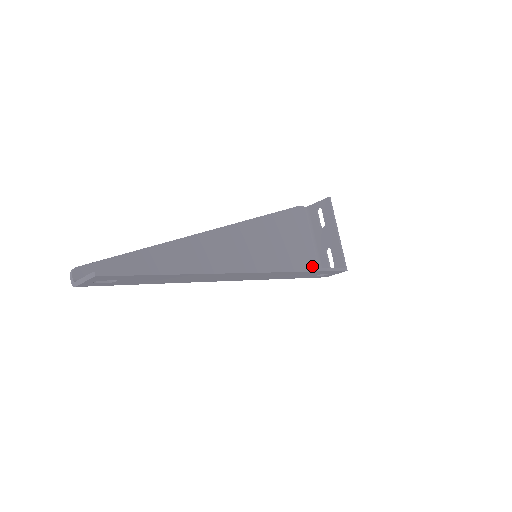
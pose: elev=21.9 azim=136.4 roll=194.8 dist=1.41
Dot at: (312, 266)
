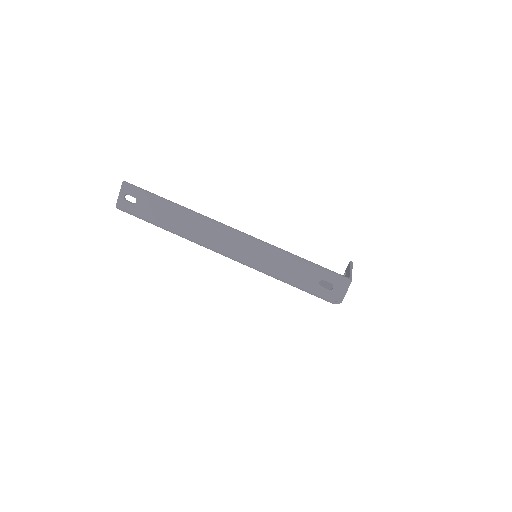
Dot at: occluded
